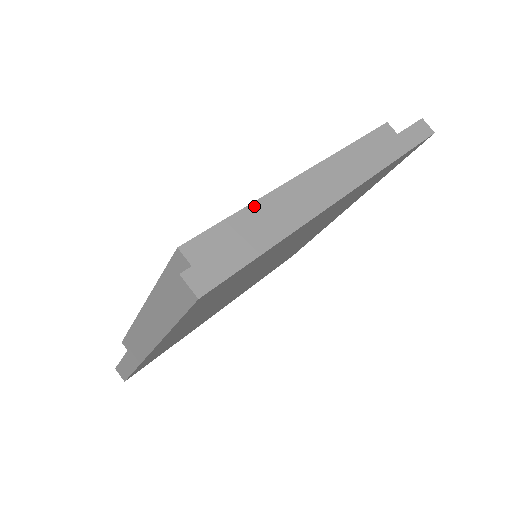
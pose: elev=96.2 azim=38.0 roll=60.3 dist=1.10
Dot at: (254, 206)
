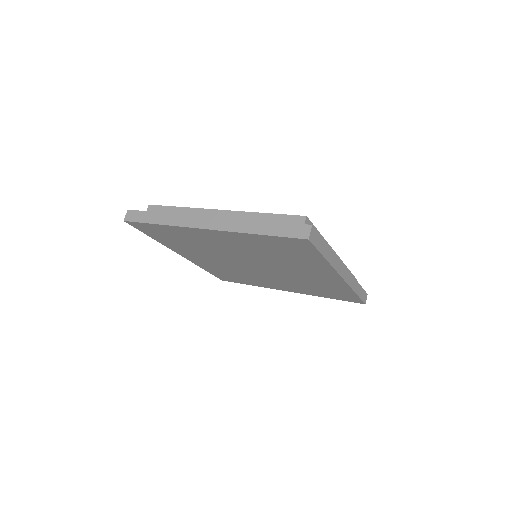
Dot at: (184, 209)
